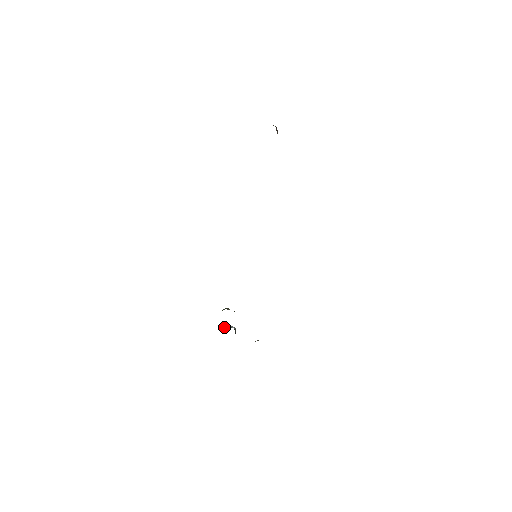
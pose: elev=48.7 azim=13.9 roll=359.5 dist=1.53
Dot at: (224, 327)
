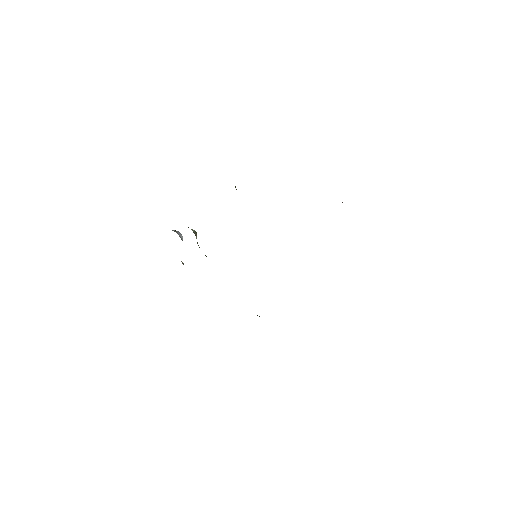
Dot at: (179, 232)
